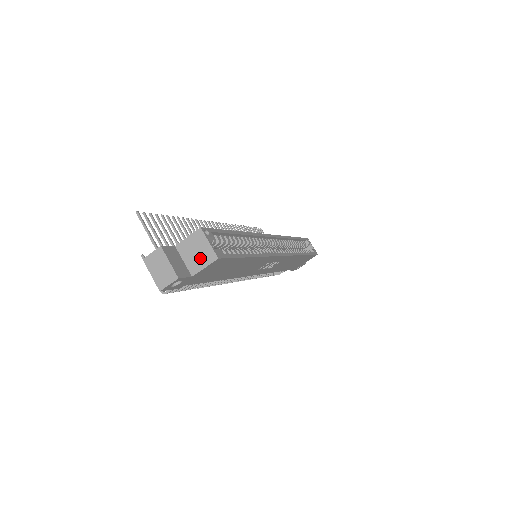
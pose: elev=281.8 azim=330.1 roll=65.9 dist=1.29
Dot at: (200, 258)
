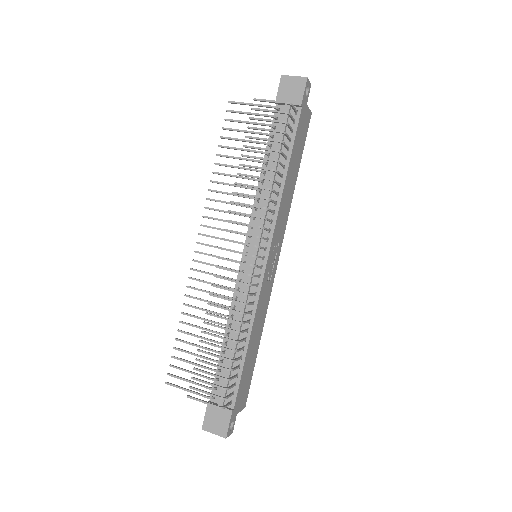
Dot at: occluded
